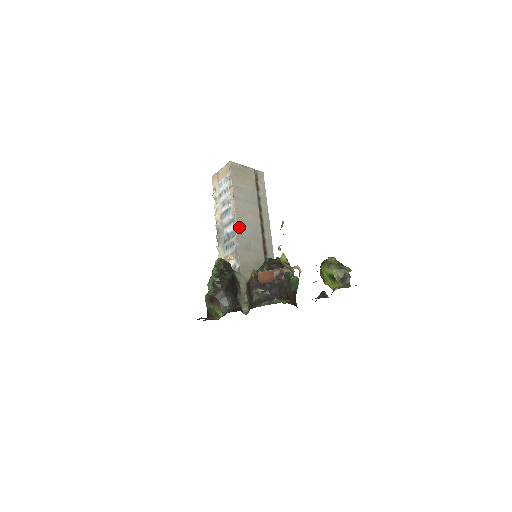
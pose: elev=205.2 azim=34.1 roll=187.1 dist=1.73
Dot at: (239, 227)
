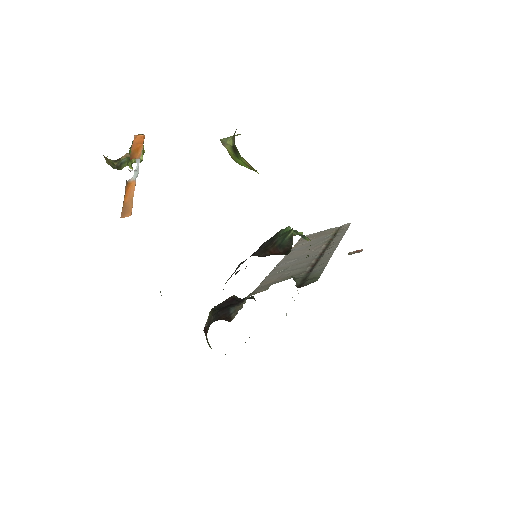
Dot at: (280, 265)
